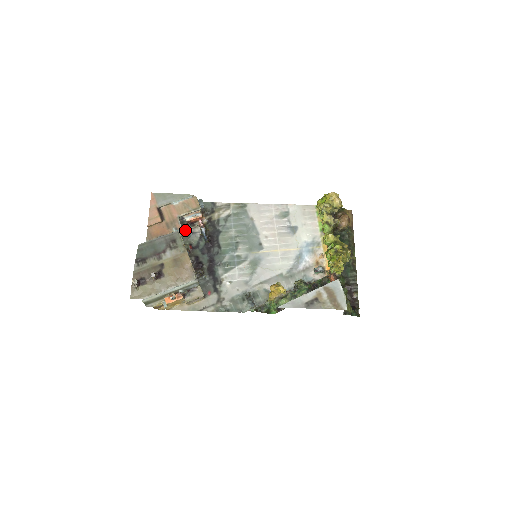
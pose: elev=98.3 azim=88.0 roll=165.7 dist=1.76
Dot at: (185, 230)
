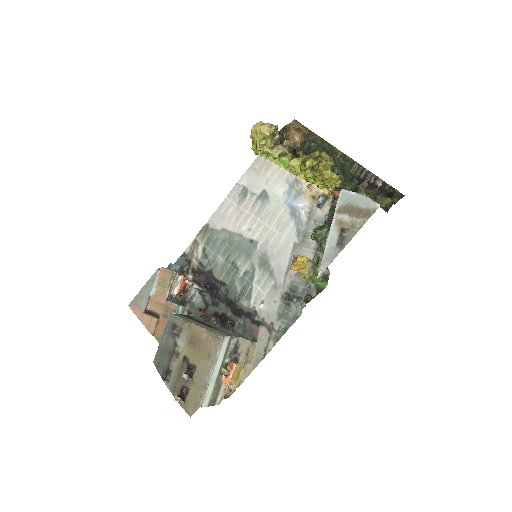
Dot at: (184, 303)
